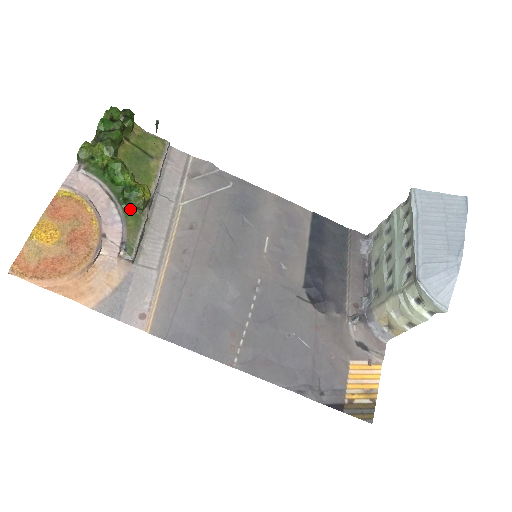
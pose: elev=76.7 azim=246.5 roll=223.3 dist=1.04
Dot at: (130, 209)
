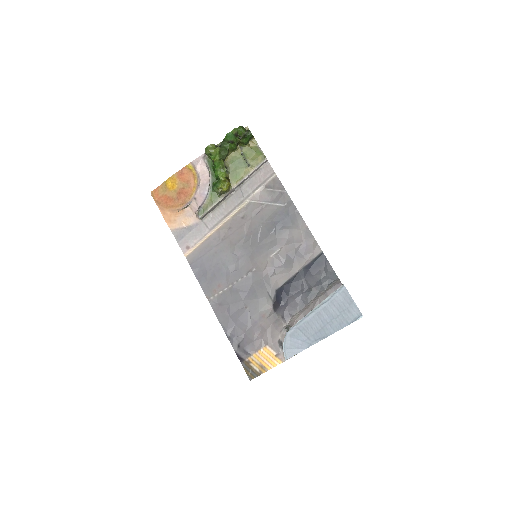
Dot at: occluded
